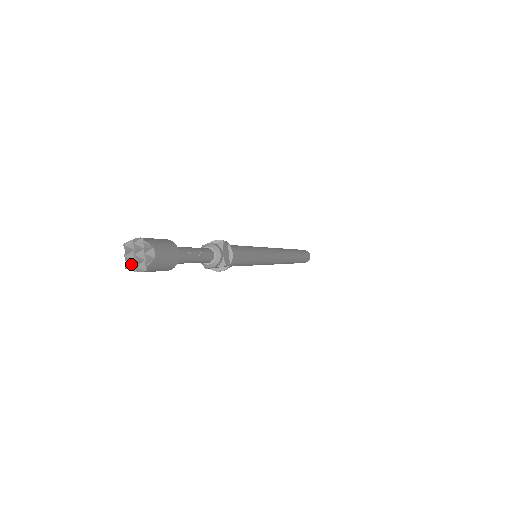
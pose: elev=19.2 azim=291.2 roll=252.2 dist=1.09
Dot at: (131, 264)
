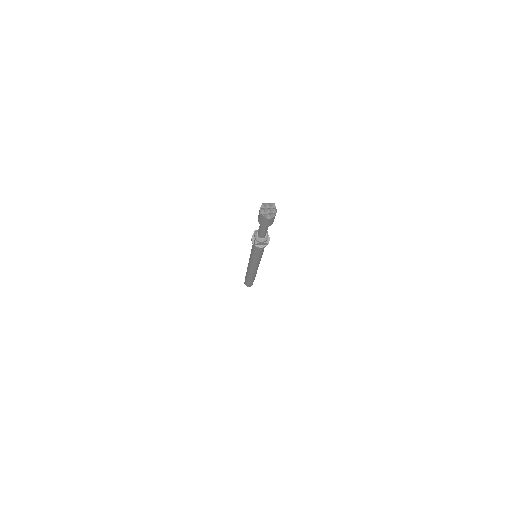
Dot at: (264, 214)
